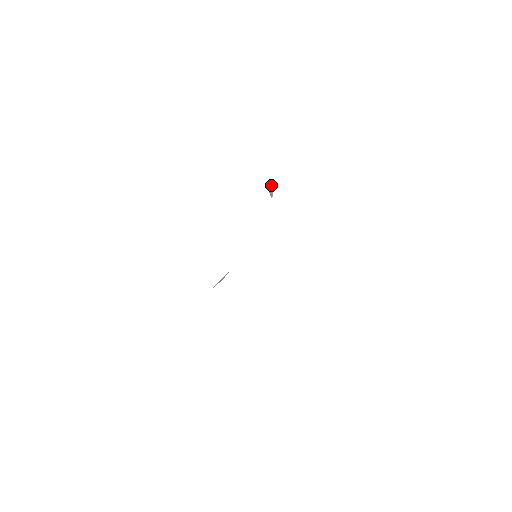
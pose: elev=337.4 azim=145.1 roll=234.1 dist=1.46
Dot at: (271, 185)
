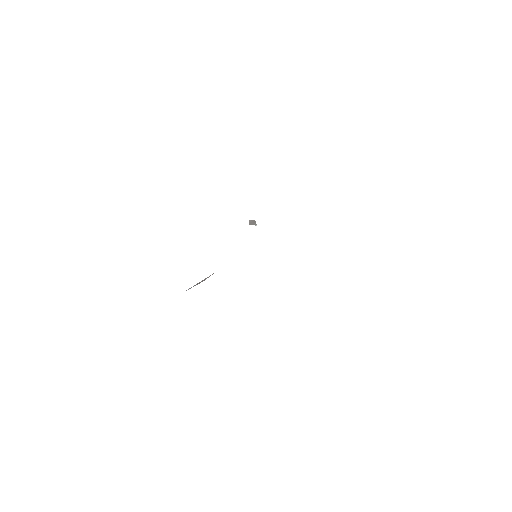
Dot at: (250, 220)
